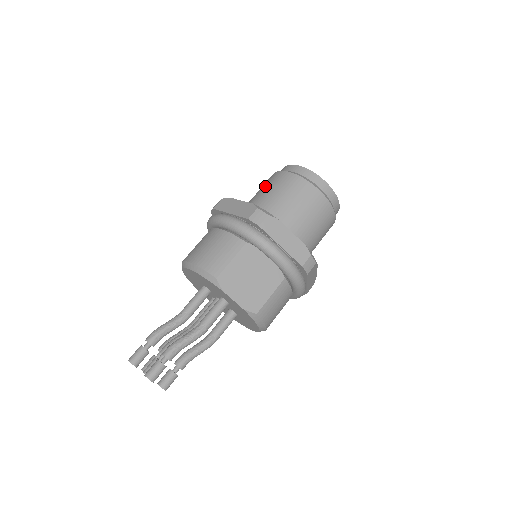
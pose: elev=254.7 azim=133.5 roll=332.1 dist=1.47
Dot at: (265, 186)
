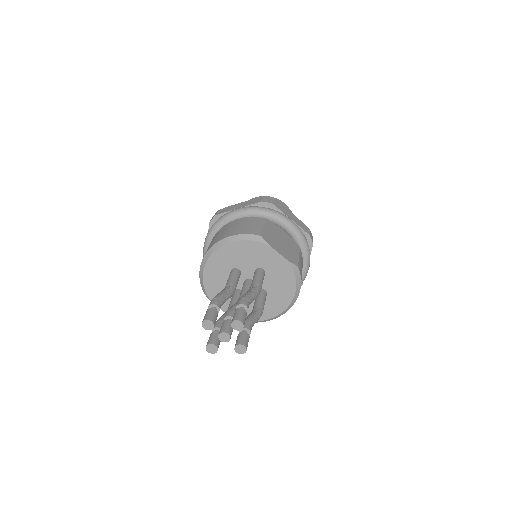
Dot at: occluded
